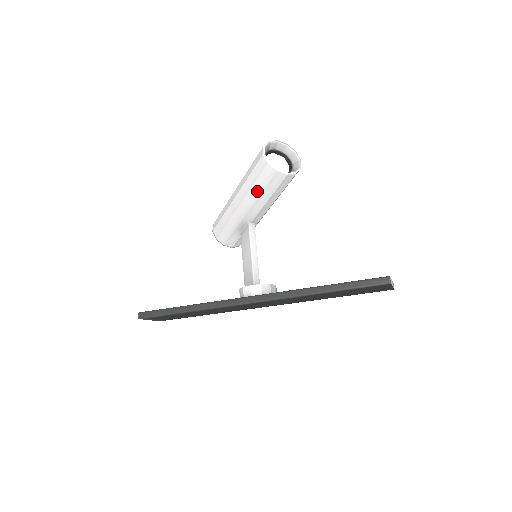
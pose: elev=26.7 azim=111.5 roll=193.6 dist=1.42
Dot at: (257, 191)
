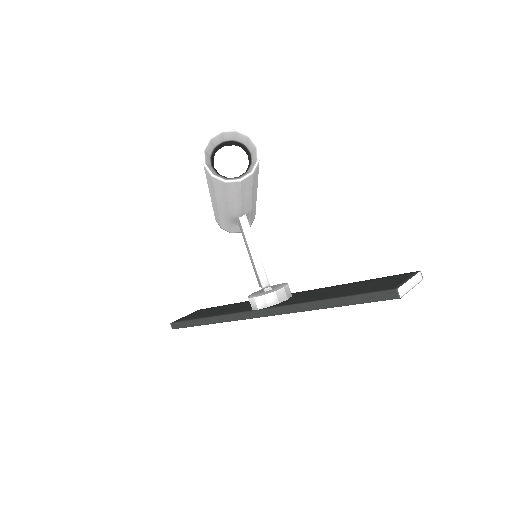
Dot at: (222, 197)
